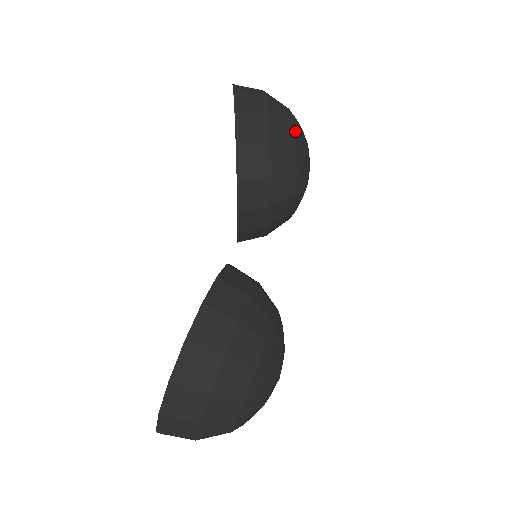
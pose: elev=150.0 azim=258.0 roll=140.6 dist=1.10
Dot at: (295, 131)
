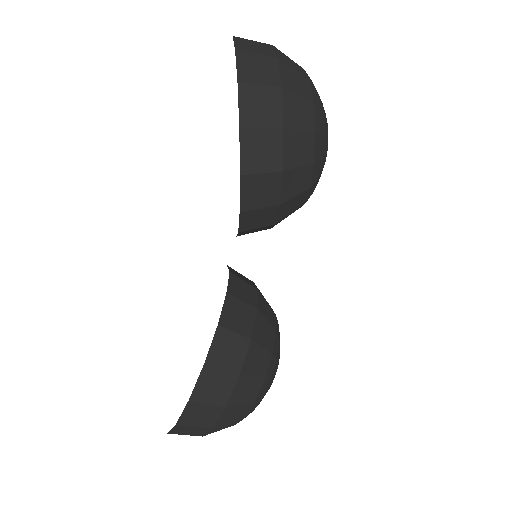
Dot at: (315, 136)
